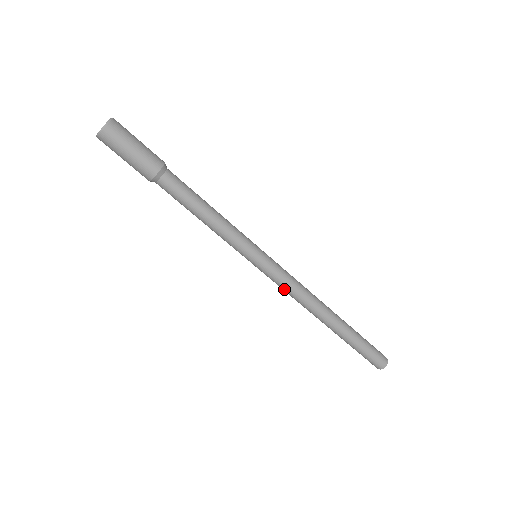
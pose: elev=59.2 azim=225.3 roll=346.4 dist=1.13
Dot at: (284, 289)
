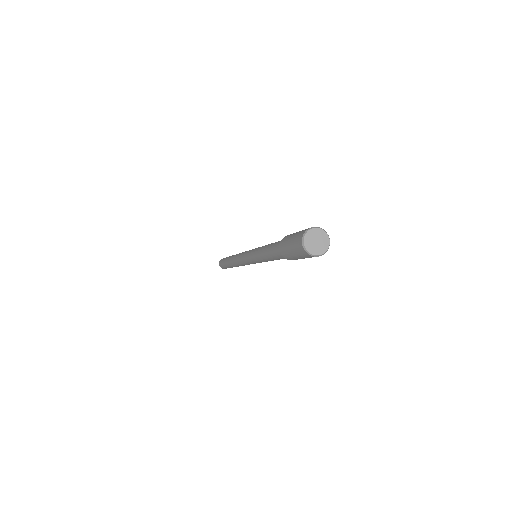
Dot at: occluded
